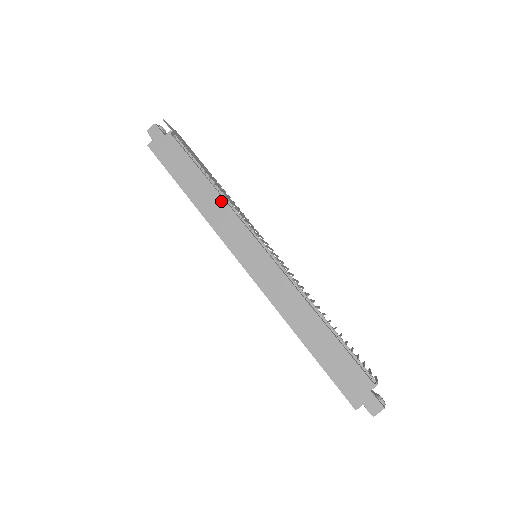
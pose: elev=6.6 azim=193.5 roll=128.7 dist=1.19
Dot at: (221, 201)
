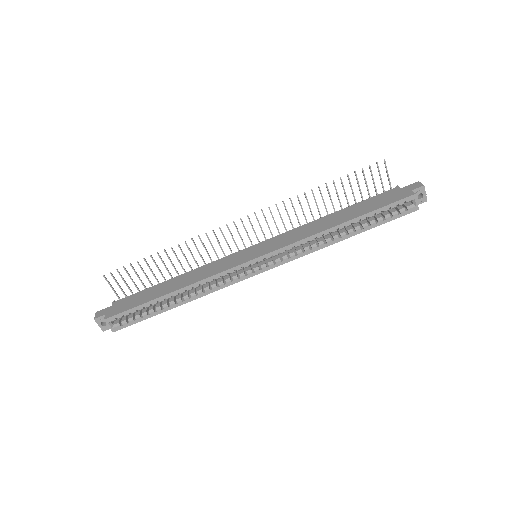
Dot at: (196, 270)
